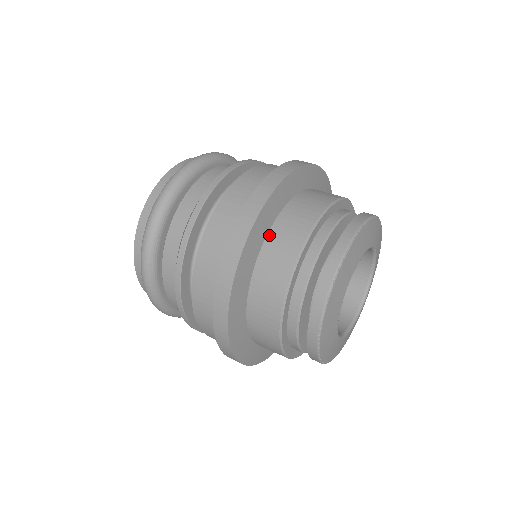
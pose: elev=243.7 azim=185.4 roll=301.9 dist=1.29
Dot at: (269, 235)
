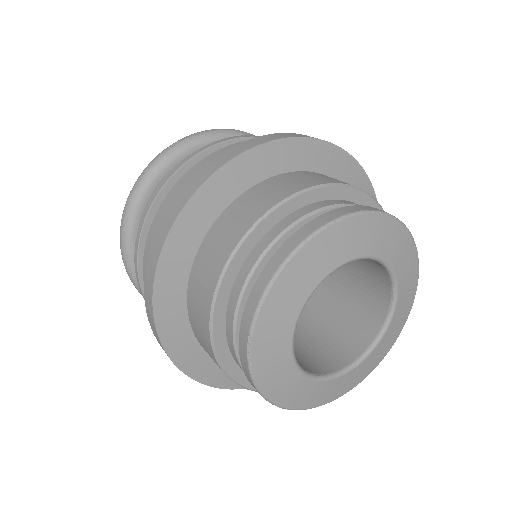
Dot at: (228, 208)
